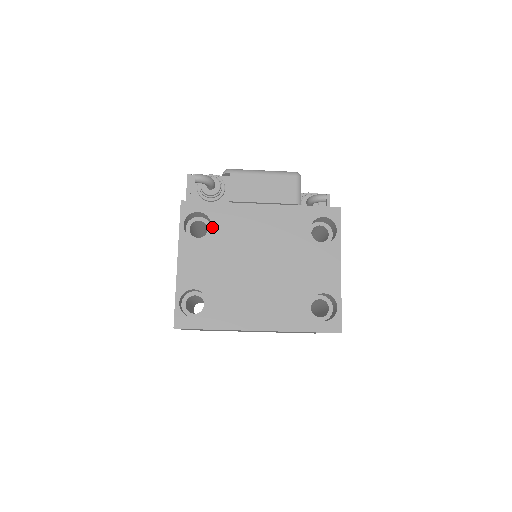
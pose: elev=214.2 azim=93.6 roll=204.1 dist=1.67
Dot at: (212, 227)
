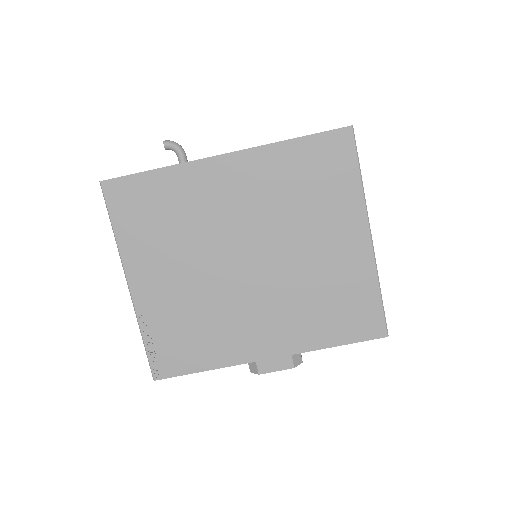
Dot at: occluded
